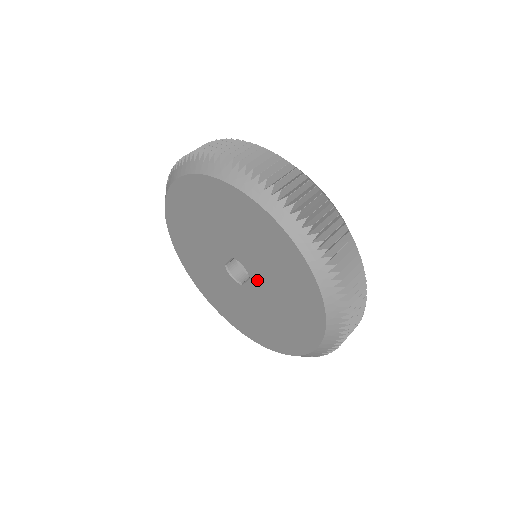
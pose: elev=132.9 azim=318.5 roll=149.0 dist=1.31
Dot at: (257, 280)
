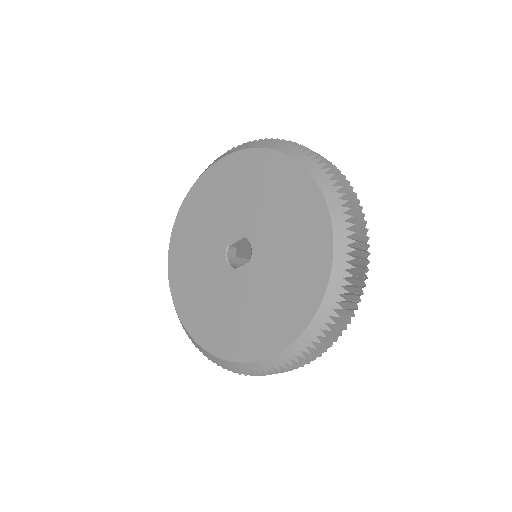
Dot at: (259, 261)
